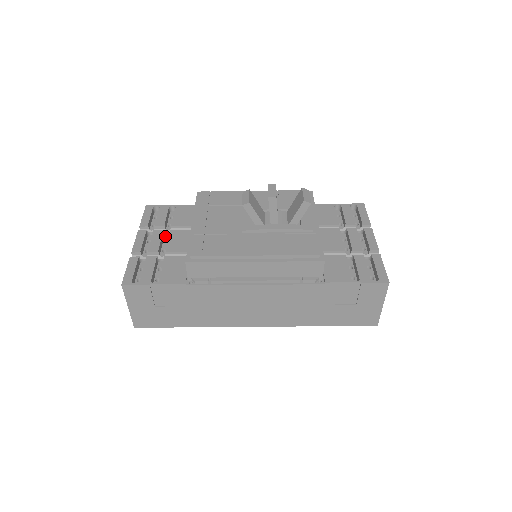
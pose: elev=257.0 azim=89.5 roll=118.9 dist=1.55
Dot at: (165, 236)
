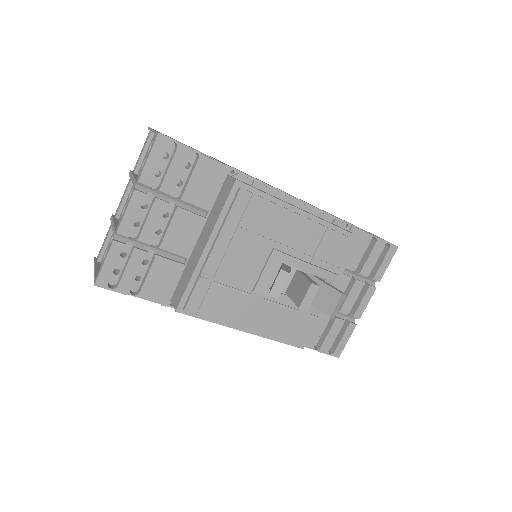
Dot at: occluded
